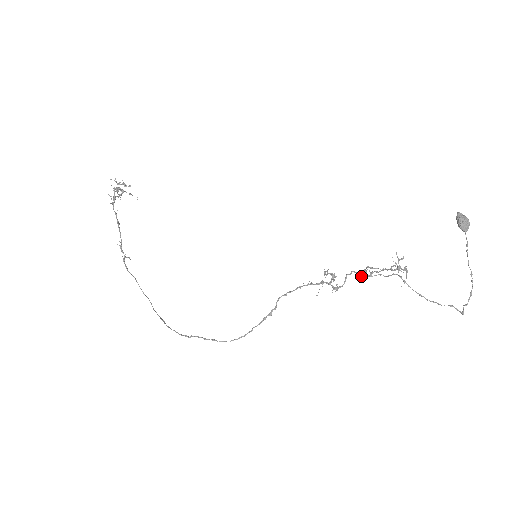
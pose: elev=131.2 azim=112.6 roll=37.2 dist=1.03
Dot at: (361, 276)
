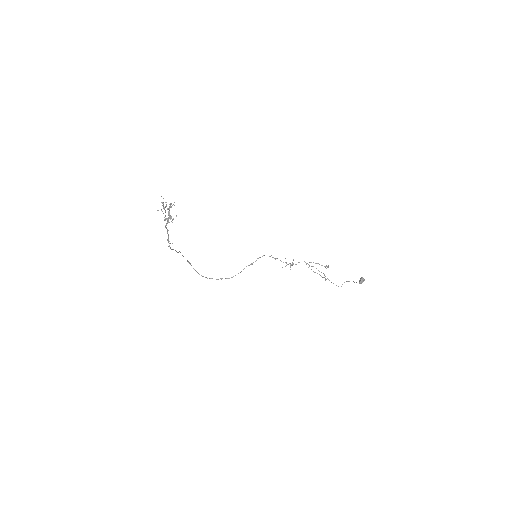
Dot at: (306, 263)
